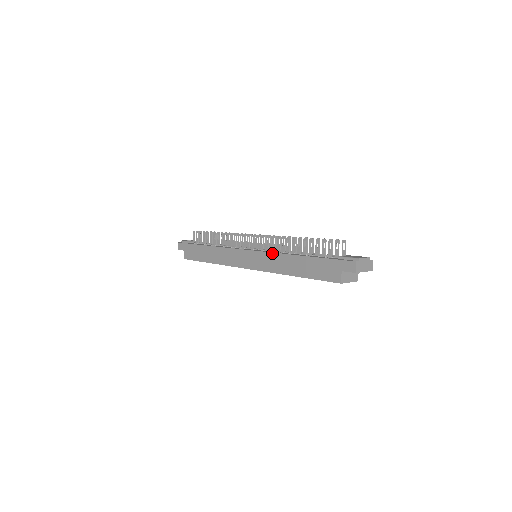
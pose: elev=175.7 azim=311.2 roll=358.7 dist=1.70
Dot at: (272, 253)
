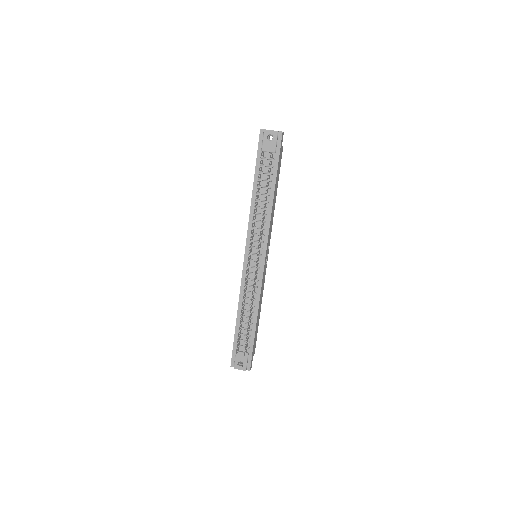
Dot at: (240, 287)
